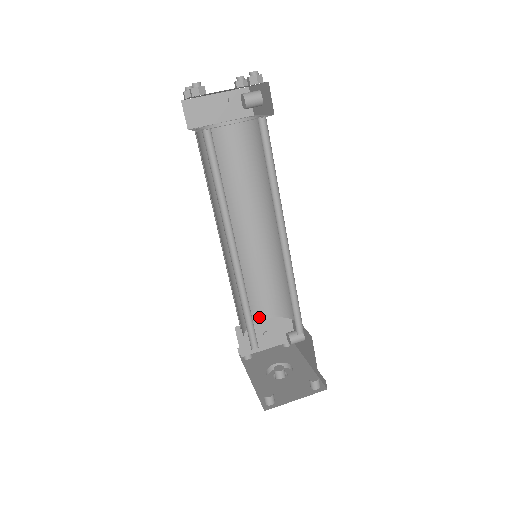
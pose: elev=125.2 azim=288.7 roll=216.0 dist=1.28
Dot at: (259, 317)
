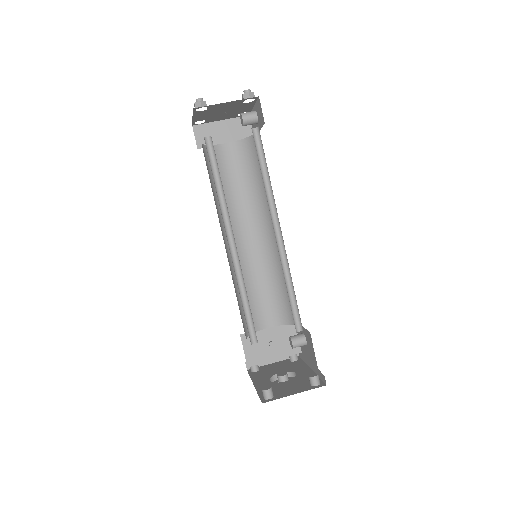
Dot at: (264, 325)
